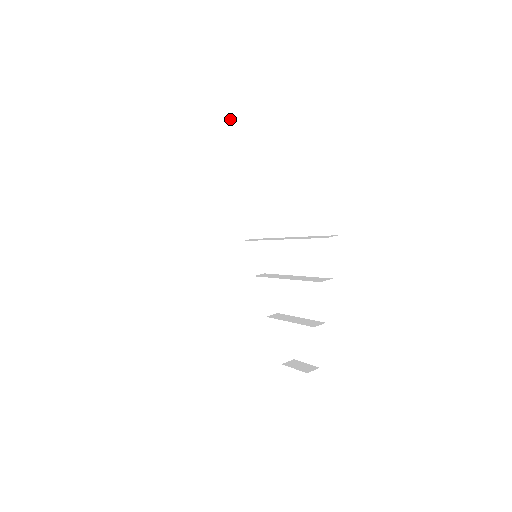
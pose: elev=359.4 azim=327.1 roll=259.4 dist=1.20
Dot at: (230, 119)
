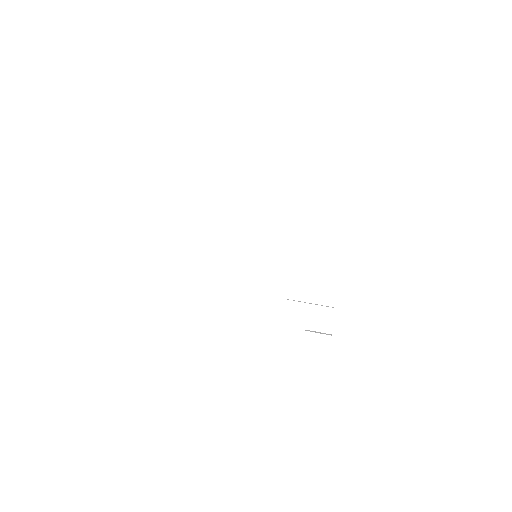
Dot at: (259, 154)
